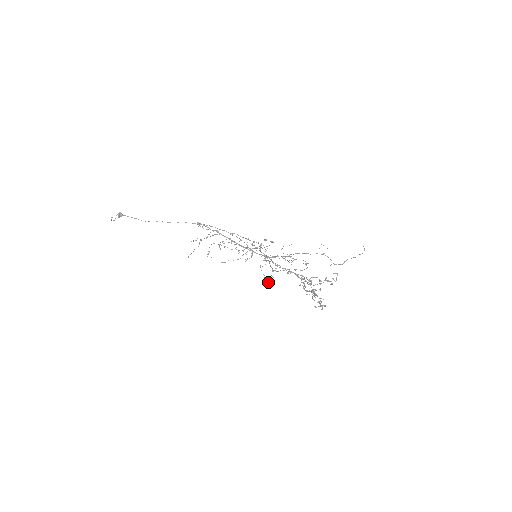
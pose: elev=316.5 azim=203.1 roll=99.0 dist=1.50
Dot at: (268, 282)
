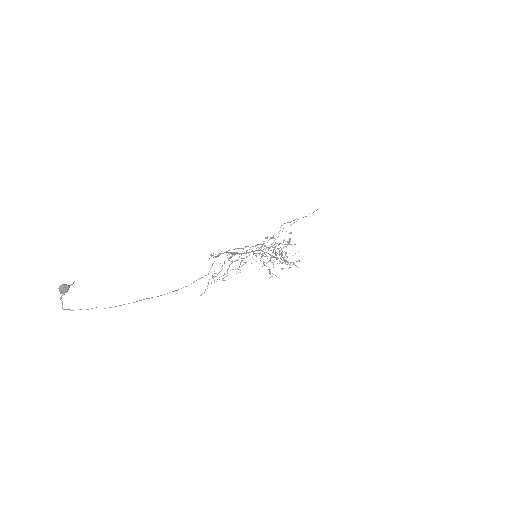
Dot at: occluded
